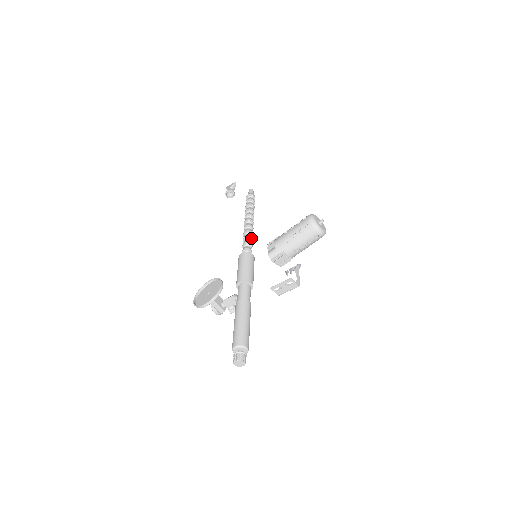
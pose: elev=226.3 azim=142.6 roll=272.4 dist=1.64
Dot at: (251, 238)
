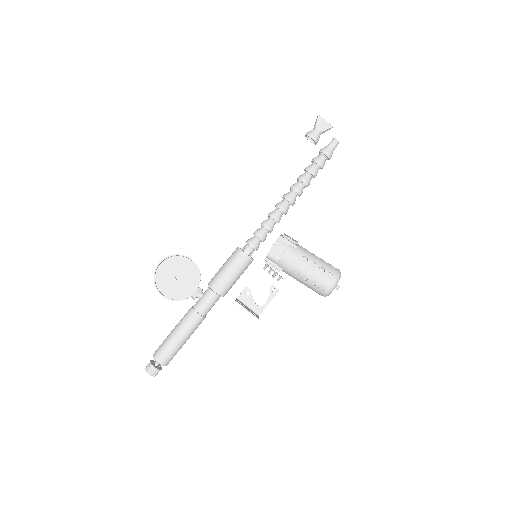
Dot at: occluded
